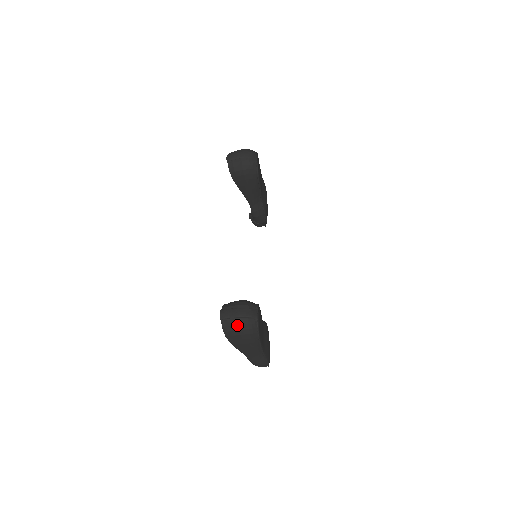
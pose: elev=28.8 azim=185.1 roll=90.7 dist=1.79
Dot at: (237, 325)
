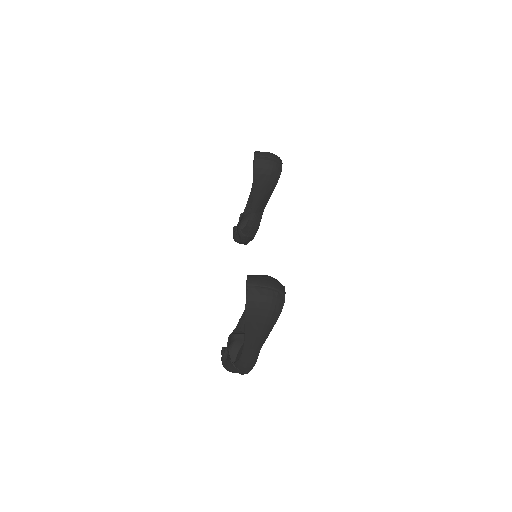
Dot at: (266, 296)
